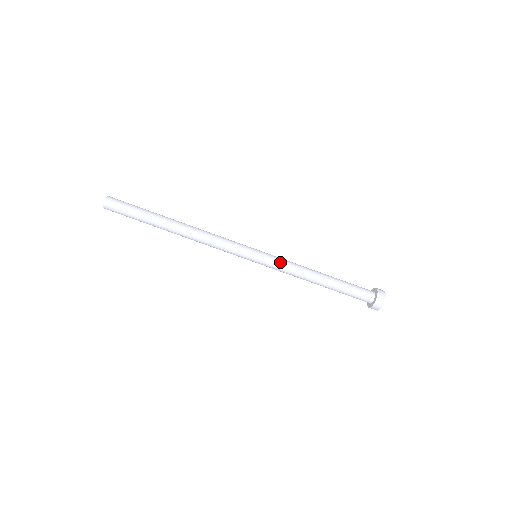
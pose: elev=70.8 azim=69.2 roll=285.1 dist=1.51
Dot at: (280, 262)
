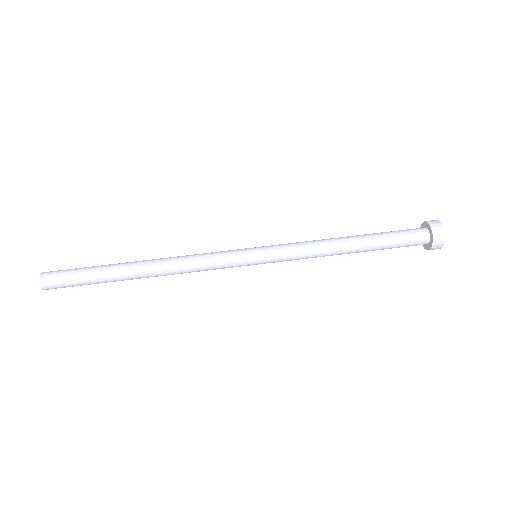
Dot at: (287, 244)
